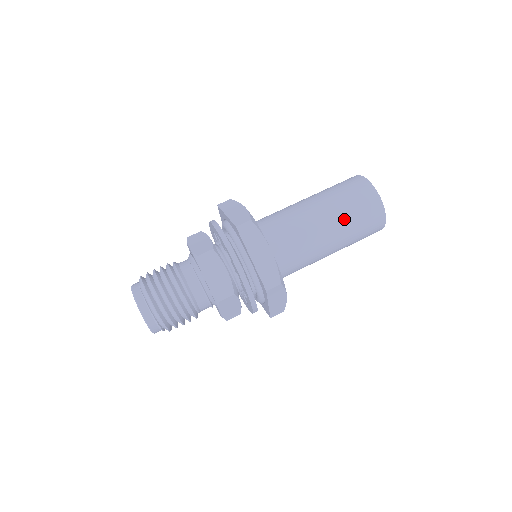
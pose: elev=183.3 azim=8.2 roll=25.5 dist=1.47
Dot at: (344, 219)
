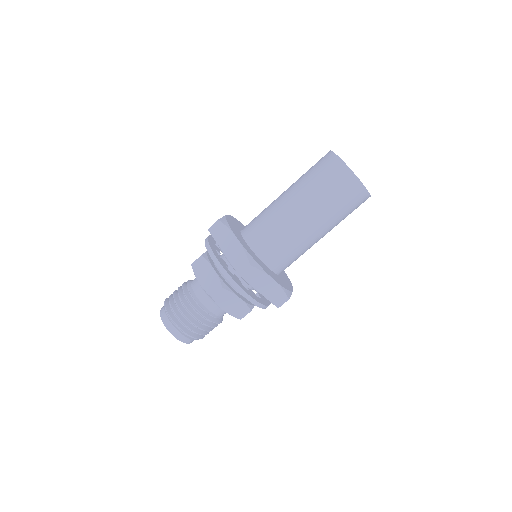
Dot at: (311, 193)
